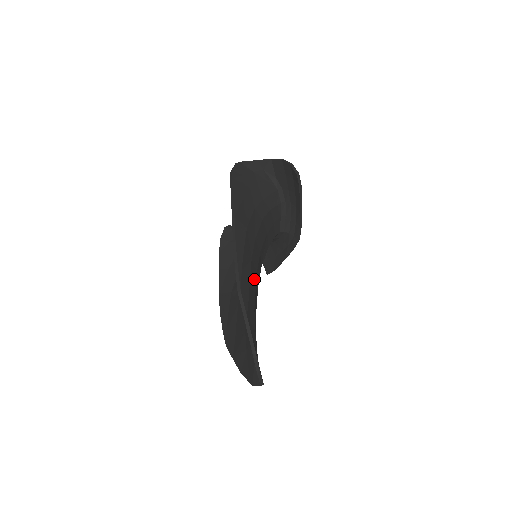
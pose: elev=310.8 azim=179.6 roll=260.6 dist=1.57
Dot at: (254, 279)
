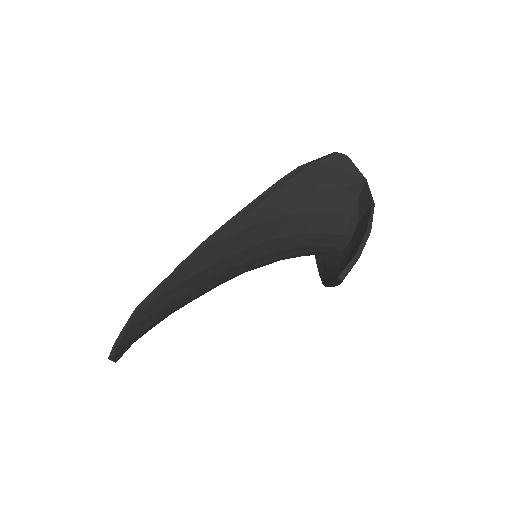
Dot at: (190, 297)
